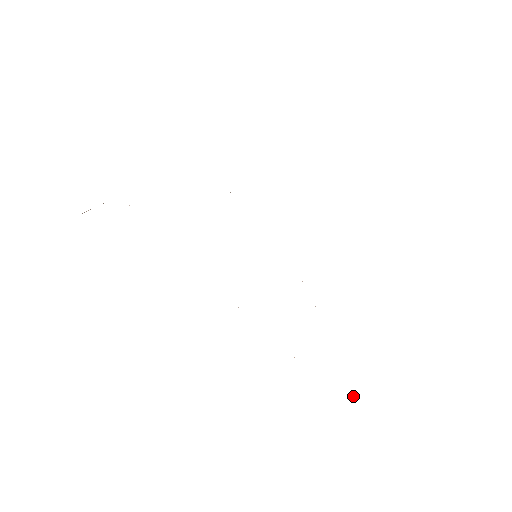
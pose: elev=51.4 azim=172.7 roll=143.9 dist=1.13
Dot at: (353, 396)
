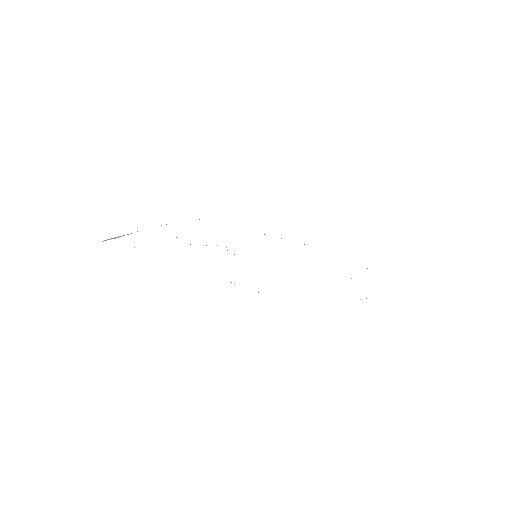
Dot at: occluded
